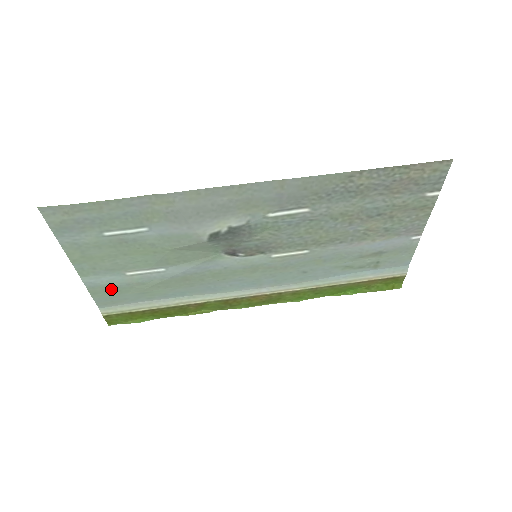
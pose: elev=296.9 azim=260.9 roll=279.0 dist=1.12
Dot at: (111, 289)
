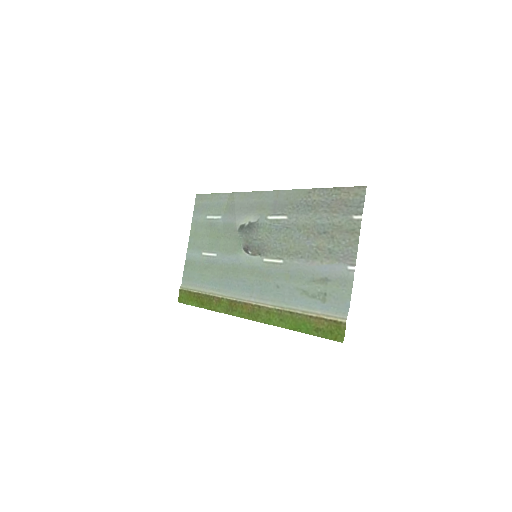
Dot at: (192, 264)
